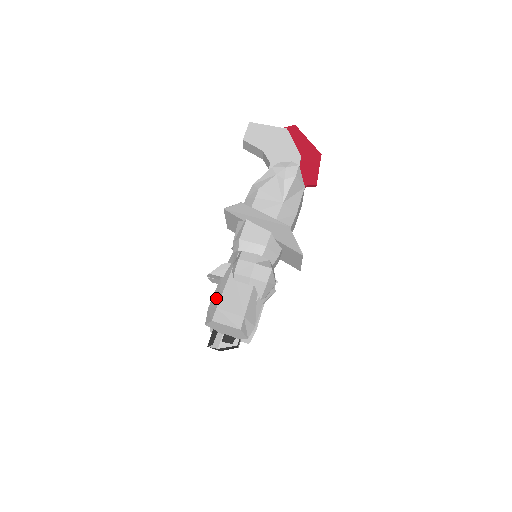
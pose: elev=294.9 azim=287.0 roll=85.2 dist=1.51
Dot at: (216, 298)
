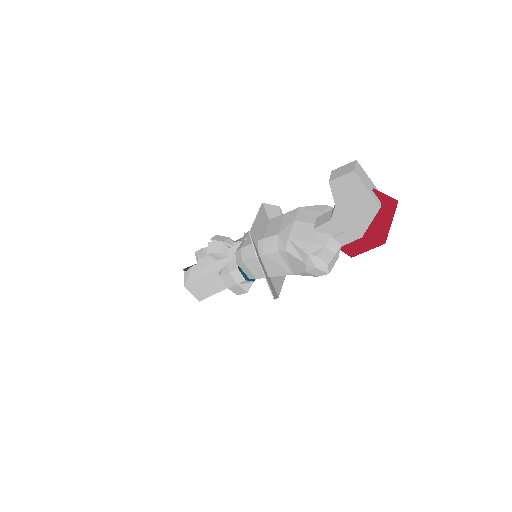
Dot at: (199, 271)
